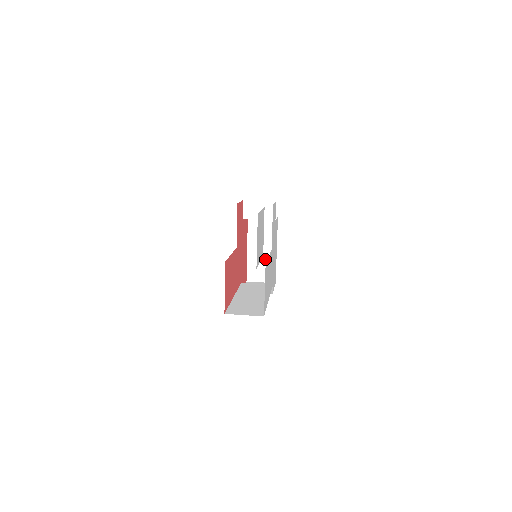
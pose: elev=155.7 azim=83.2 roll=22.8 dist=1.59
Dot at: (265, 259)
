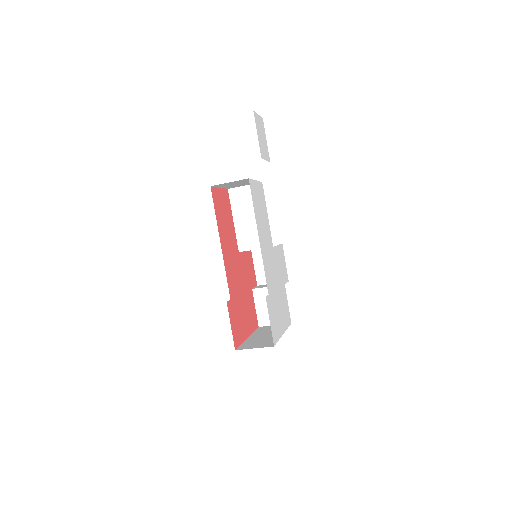
Dot at: (267, 339)
